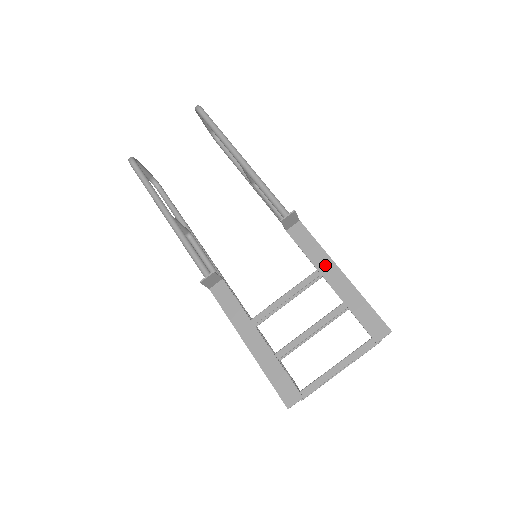
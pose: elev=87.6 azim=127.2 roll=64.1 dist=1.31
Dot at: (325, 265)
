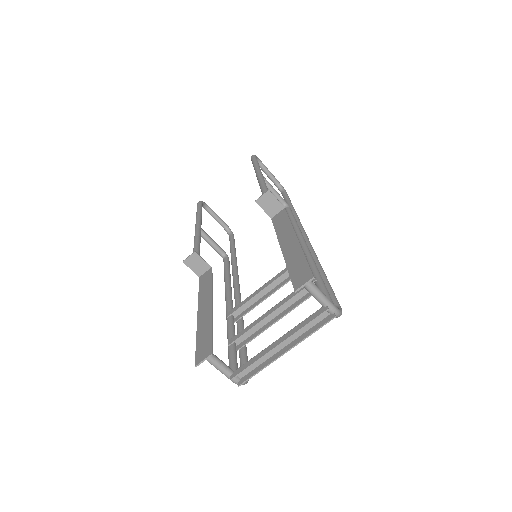
Dot at: (286, 235)
